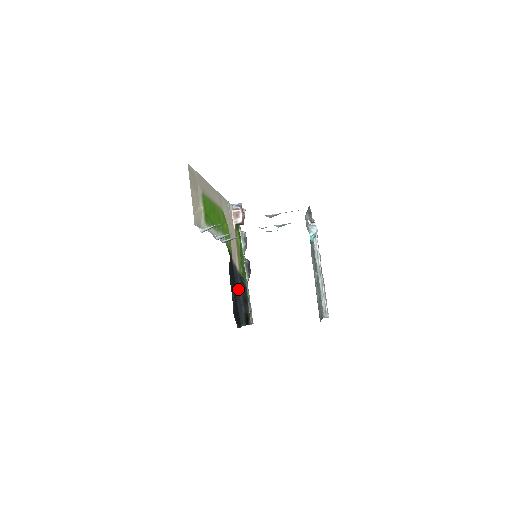
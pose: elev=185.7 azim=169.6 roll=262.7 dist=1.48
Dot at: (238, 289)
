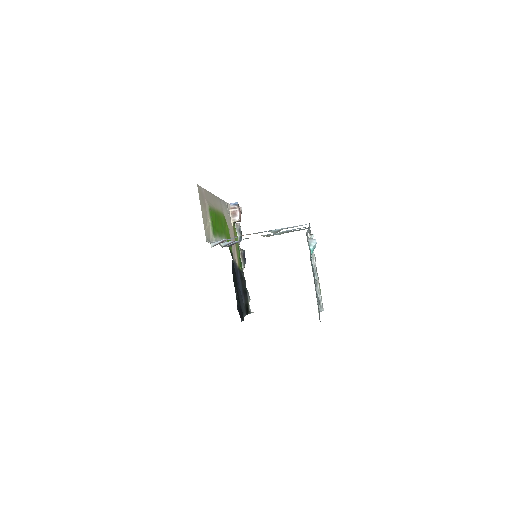
Dot at: (239, 283)
